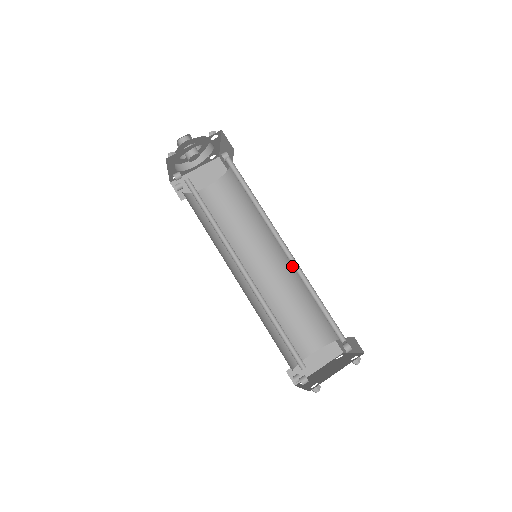
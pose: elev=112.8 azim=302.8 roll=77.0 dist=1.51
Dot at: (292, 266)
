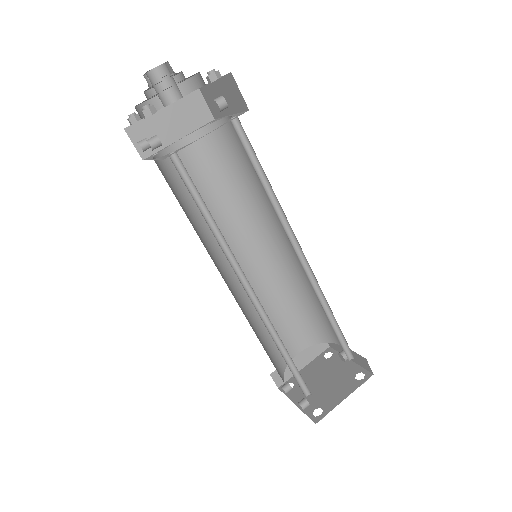
Dot at: (295, 262)
